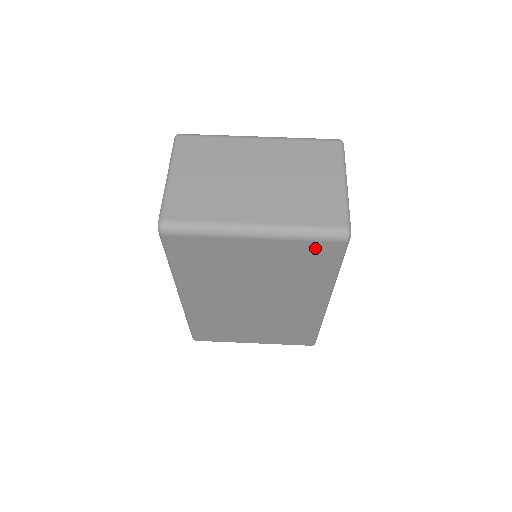
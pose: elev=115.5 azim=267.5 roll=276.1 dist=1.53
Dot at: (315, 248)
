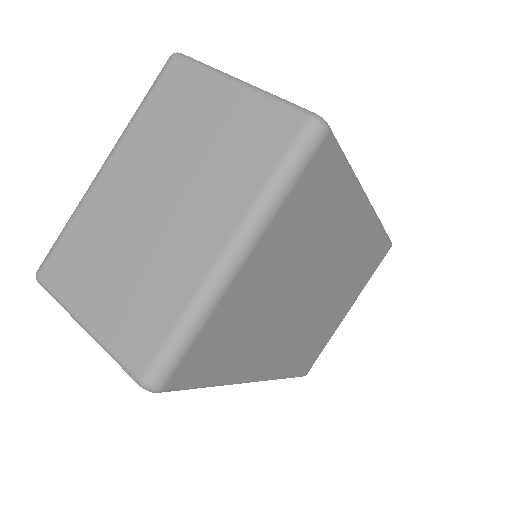
Dot at: (308, 182)
